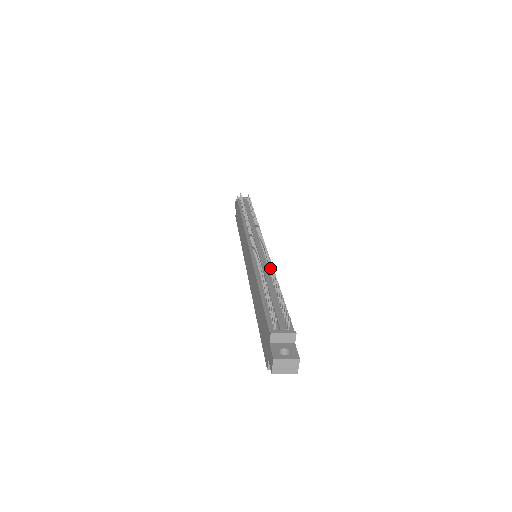
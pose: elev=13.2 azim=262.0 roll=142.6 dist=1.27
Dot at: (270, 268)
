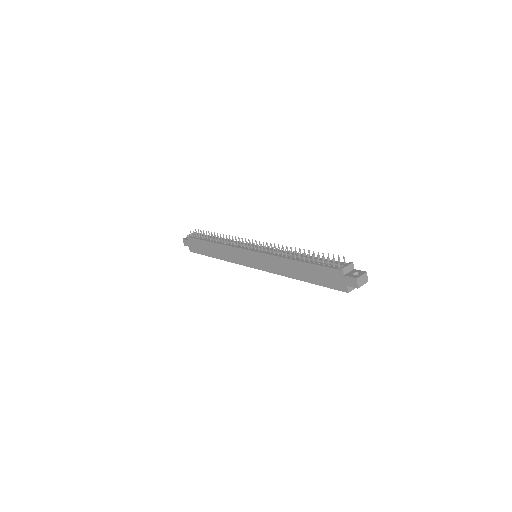
Dot at: (287, 250)
